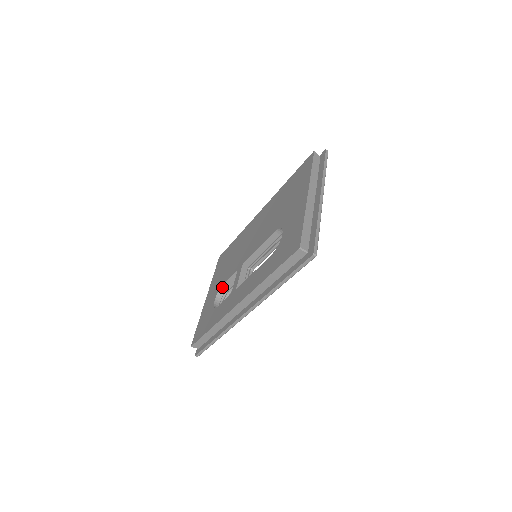
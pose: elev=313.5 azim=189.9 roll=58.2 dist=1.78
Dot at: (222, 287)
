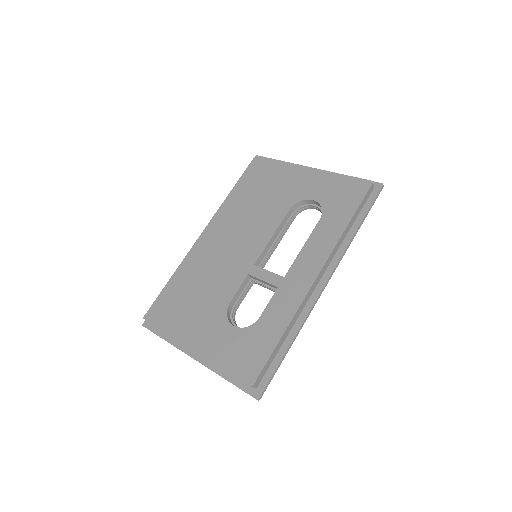
Dot at: (227, 310)
